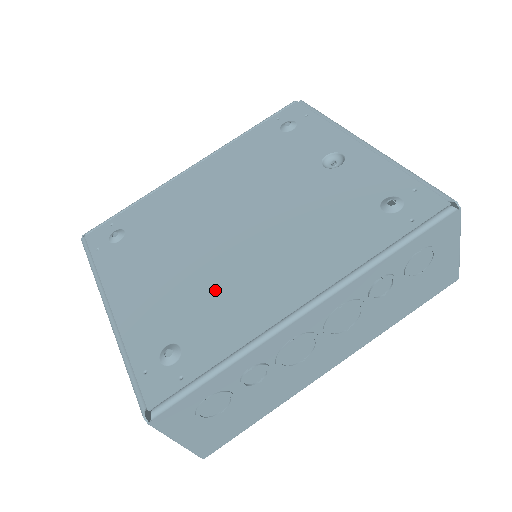
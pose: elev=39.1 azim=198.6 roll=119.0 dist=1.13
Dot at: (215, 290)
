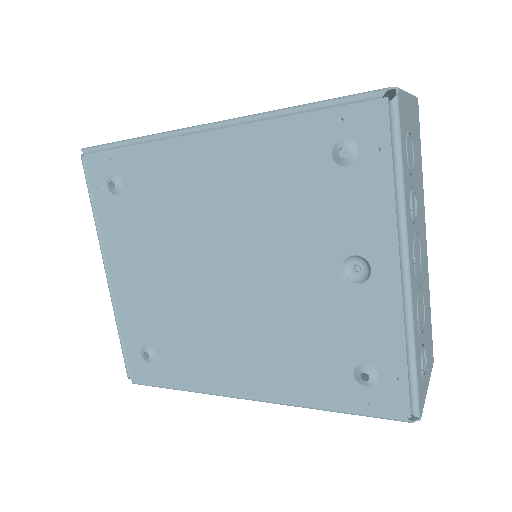
Dot at: (189, 329)
